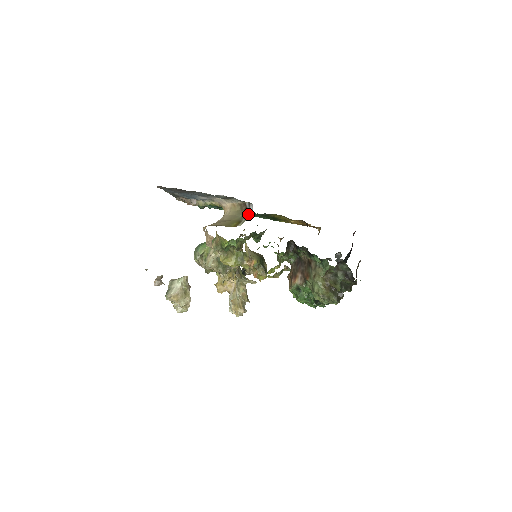
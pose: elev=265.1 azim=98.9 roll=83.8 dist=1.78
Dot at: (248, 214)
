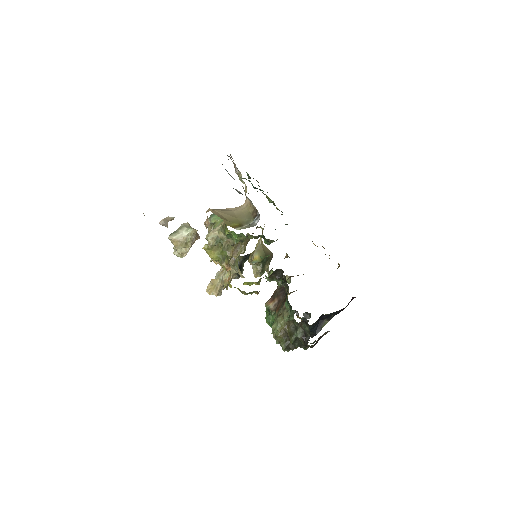
Dot at: (253, 223)
